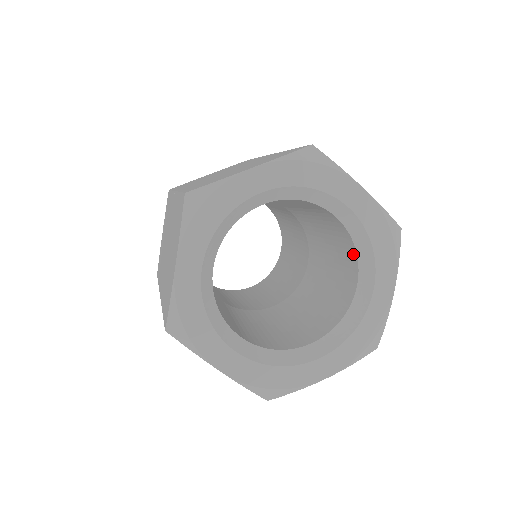
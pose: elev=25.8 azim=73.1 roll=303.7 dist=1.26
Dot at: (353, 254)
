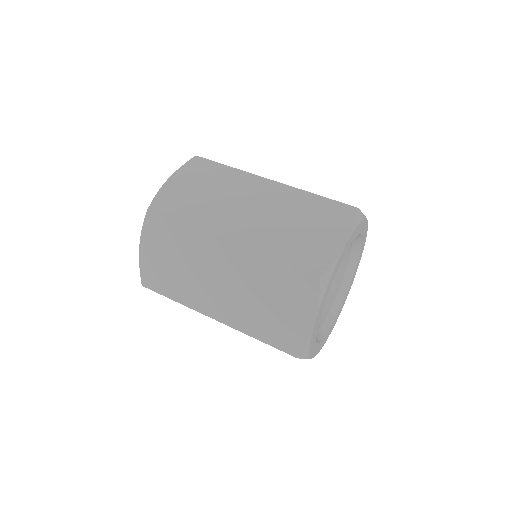
Dot at: (346, 252)
